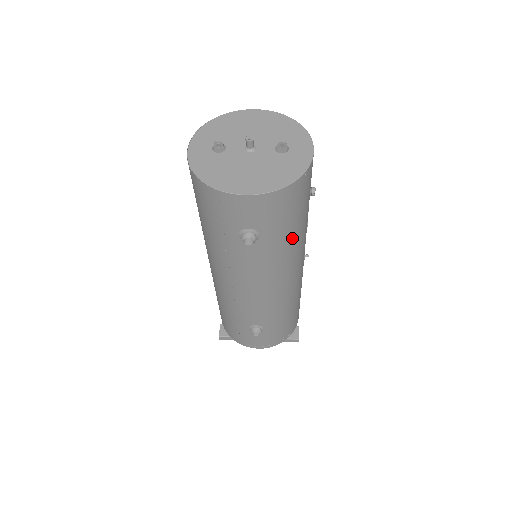
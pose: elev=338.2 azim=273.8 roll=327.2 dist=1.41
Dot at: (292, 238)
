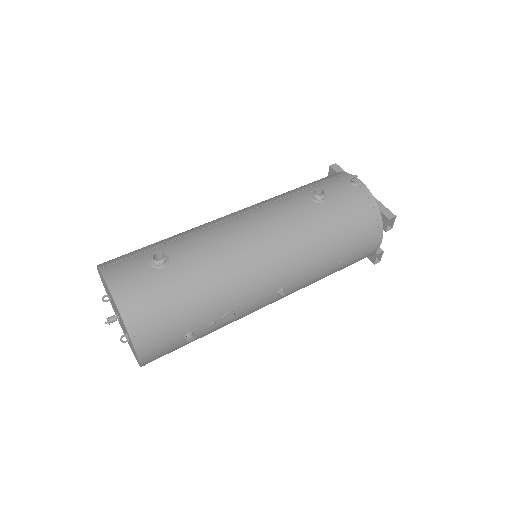
Dot at: occluded
